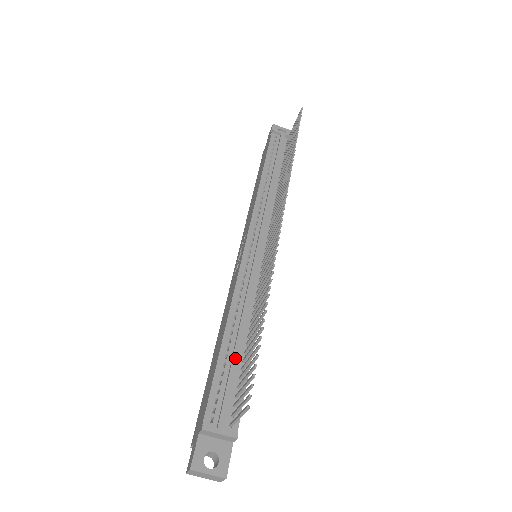
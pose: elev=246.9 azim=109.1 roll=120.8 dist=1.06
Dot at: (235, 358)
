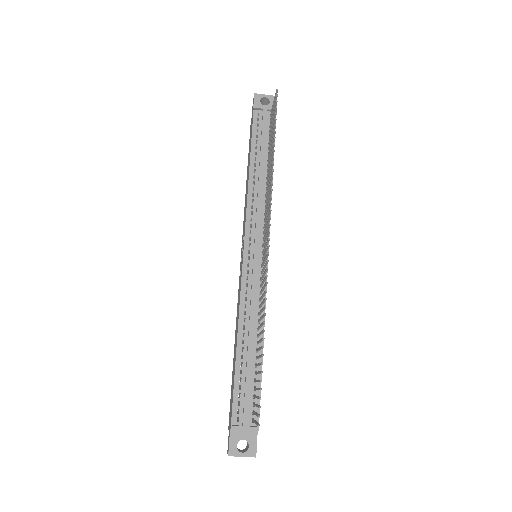
Dot at: (248, 366)
